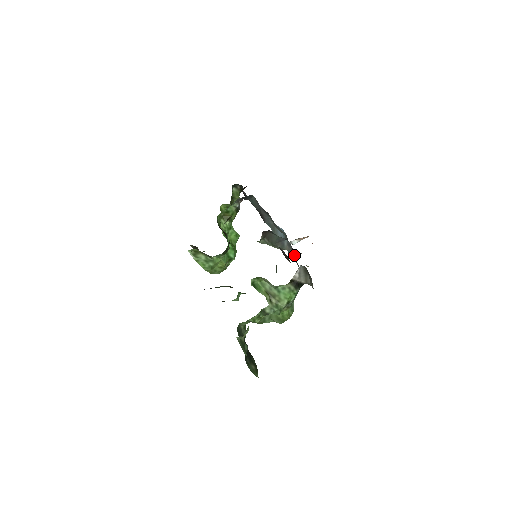
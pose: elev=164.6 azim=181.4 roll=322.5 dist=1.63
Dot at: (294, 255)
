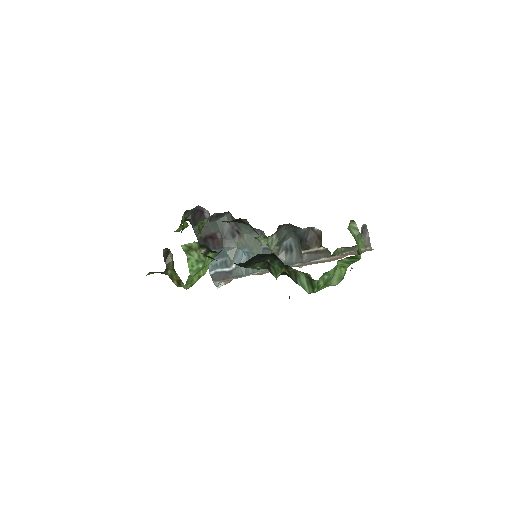
Dot at: (287, 258)
